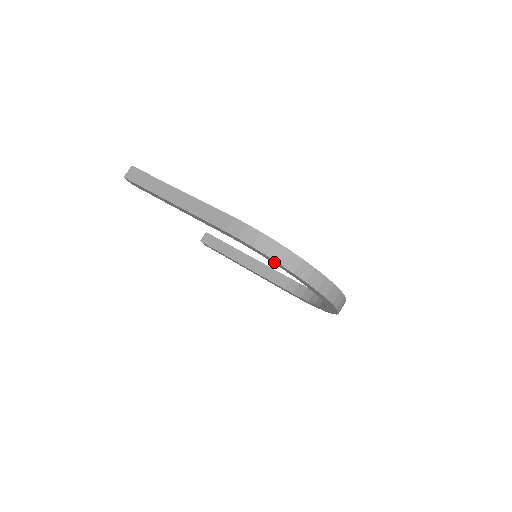
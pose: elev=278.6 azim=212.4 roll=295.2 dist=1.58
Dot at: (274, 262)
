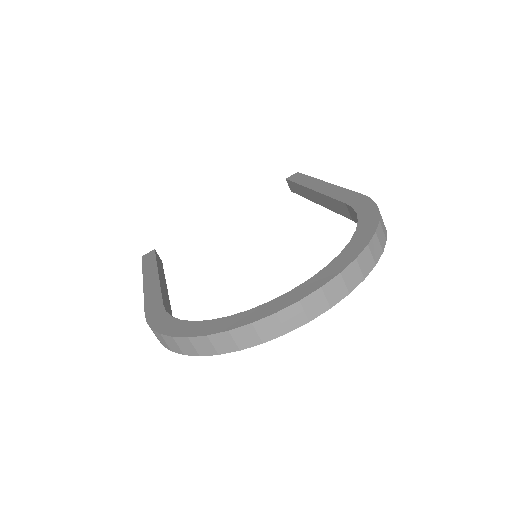
Dot at: occluded
